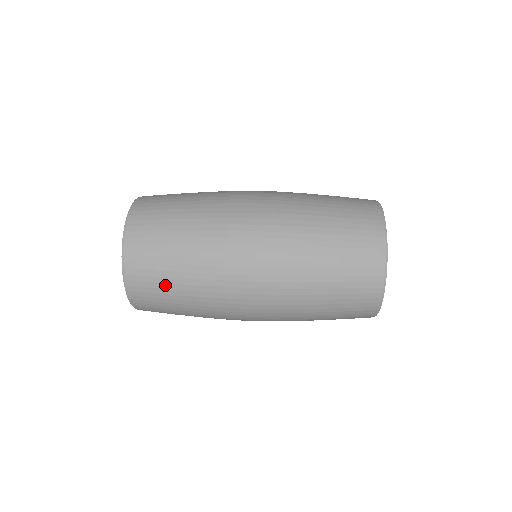
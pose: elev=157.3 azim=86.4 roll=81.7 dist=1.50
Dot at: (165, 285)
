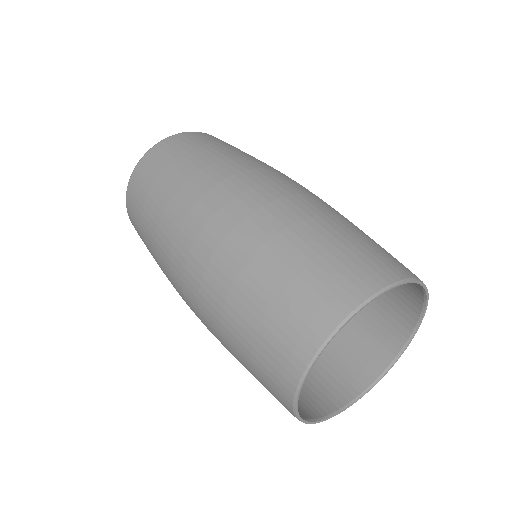
Dot at: (147, 196)
